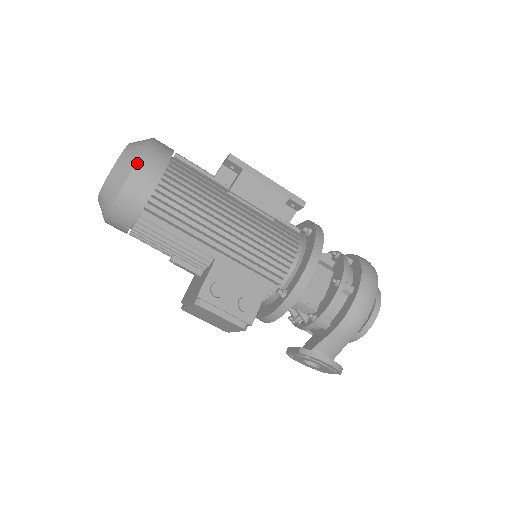
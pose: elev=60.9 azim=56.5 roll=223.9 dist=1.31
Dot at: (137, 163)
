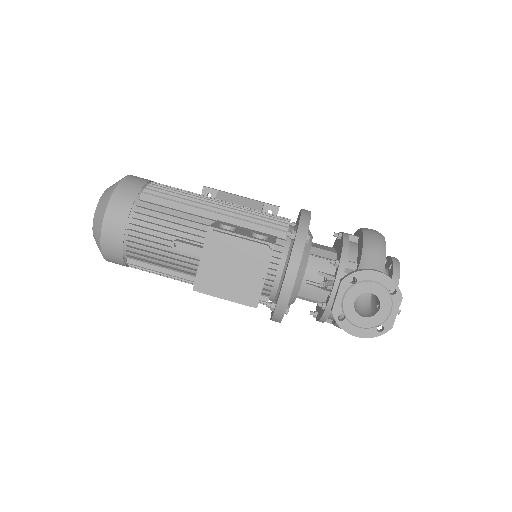
Dot at: (130, 175)
